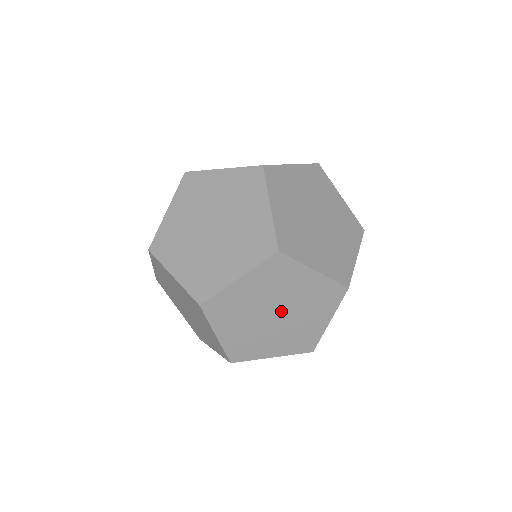
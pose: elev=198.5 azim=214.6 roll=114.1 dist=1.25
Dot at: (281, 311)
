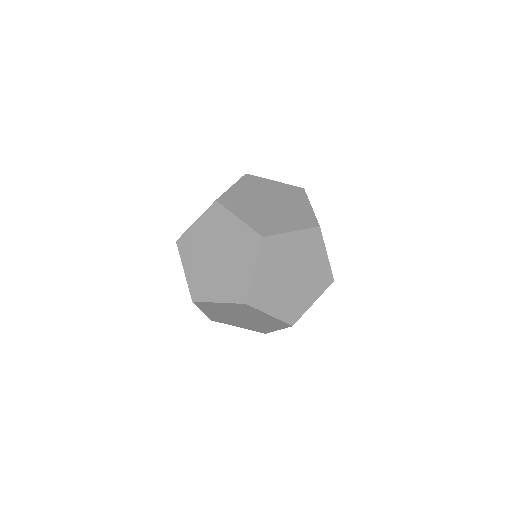
Dot at: (275, 205)
